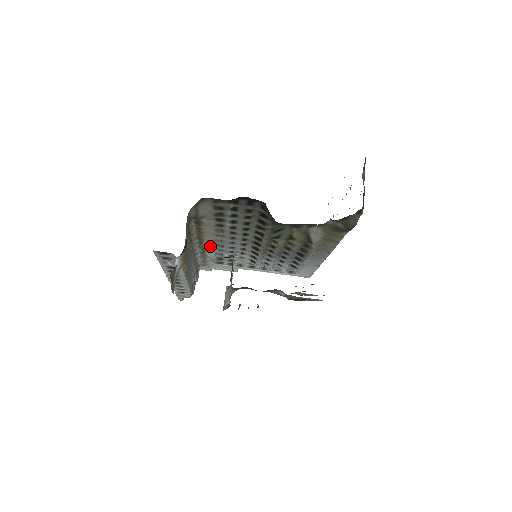
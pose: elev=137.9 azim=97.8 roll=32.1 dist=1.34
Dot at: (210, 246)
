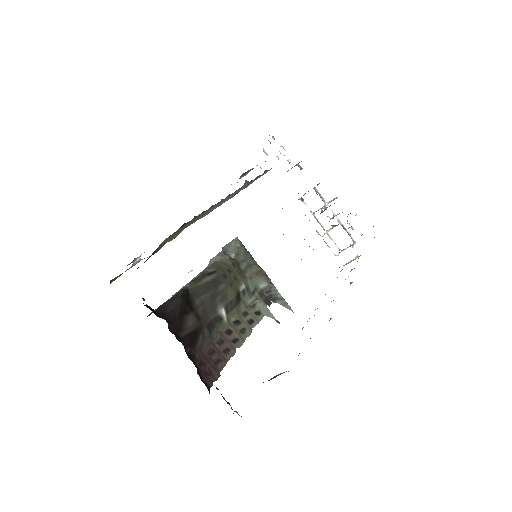
Dot at: occluded
